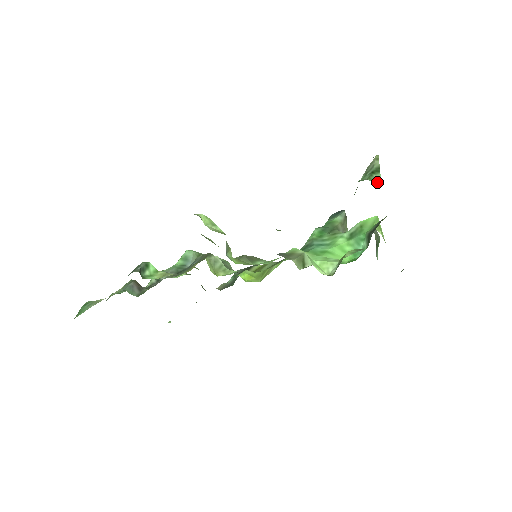
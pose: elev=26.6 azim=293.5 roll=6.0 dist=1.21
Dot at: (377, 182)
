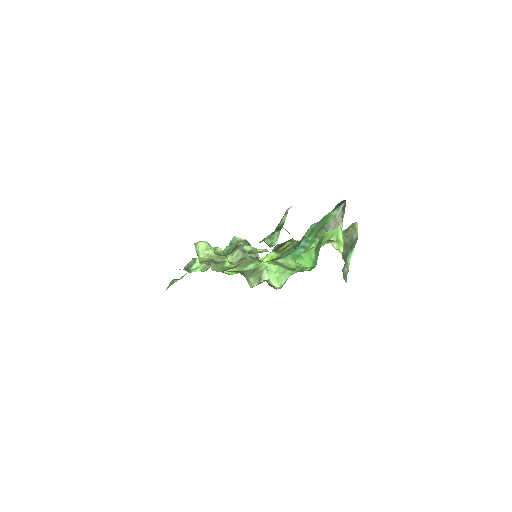
Dot at: (274, 242)
